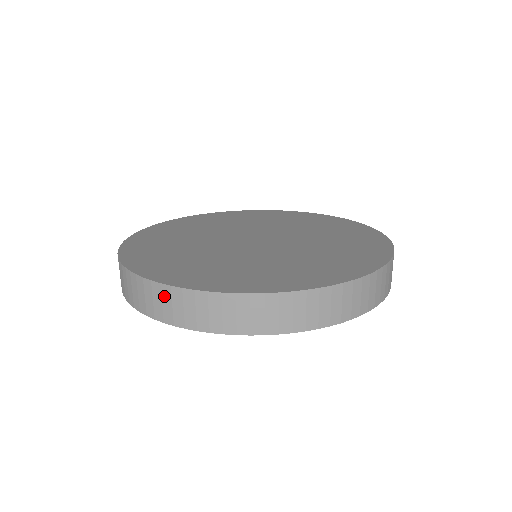
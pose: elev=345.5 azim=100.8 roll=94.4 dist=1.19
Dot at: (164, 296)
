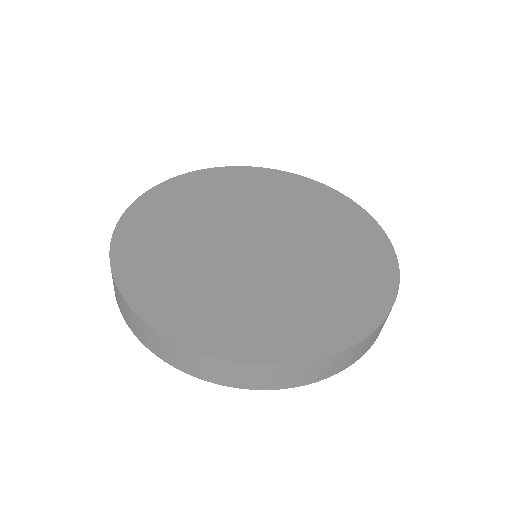
Dot at: (287, 372)
